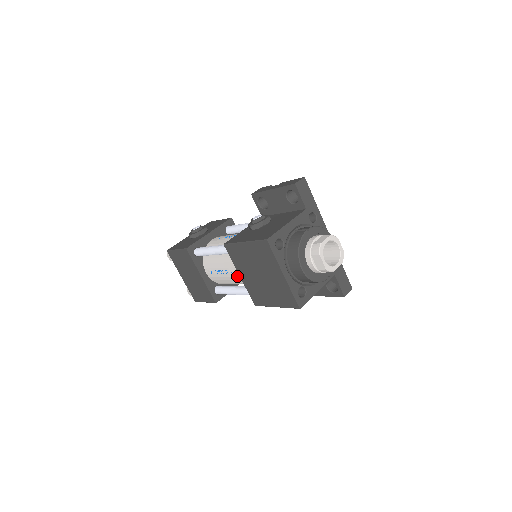
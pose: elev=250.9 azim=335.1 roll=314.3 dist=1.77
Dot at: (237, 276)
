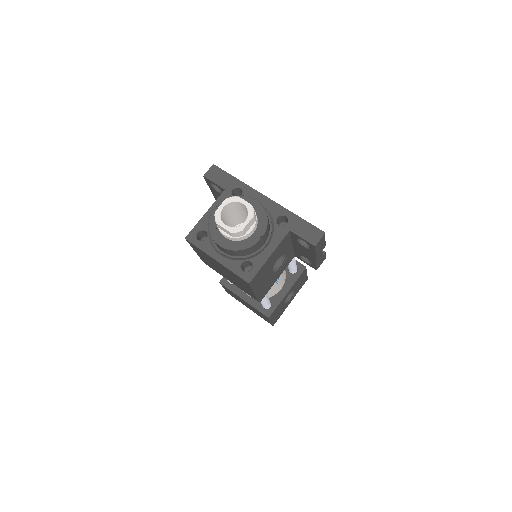
Dot at: occluded
